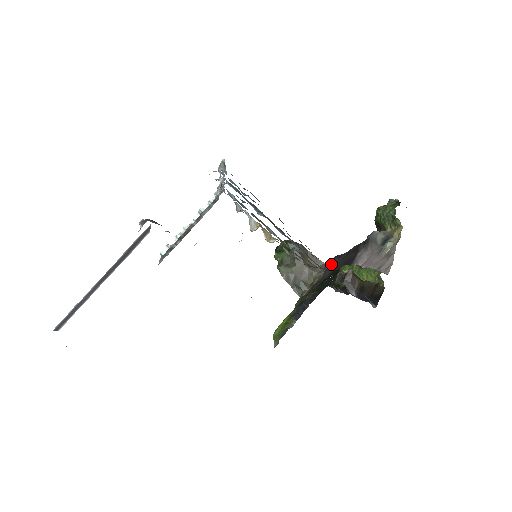
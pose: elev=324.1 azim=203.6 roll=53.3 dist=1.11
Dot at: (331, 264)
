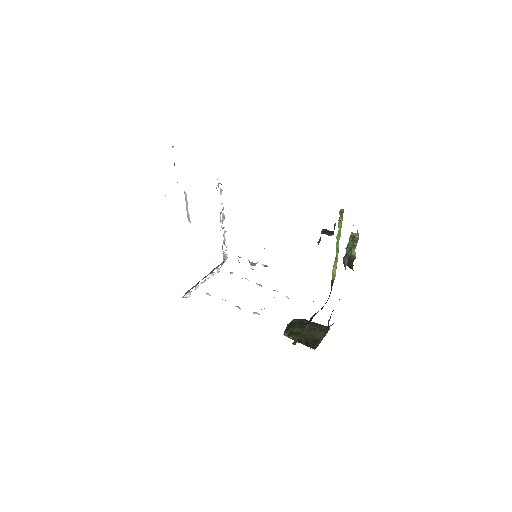
Dot at: (331, 314)
